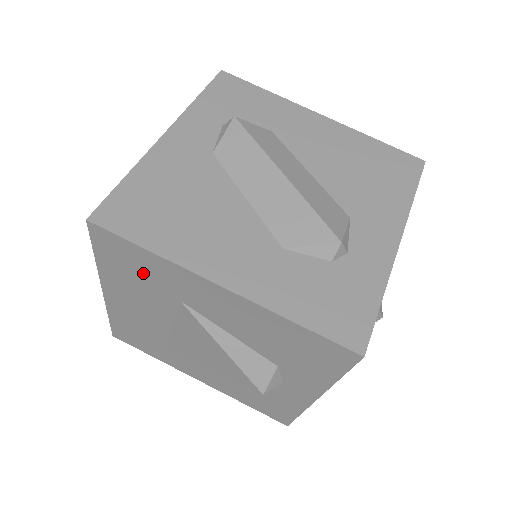
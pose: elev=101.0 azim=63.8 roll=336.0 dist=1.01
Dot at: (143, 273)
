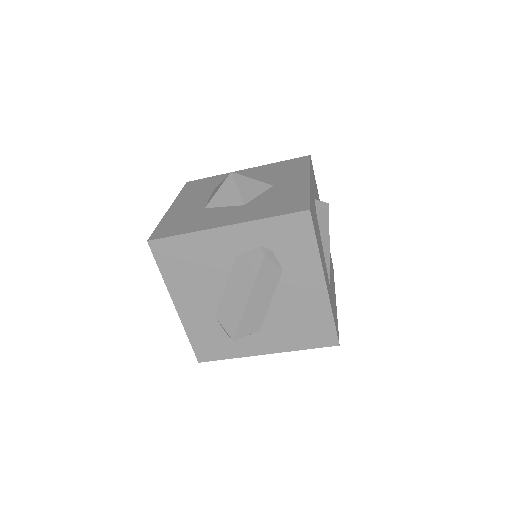
Dot at: occluded
